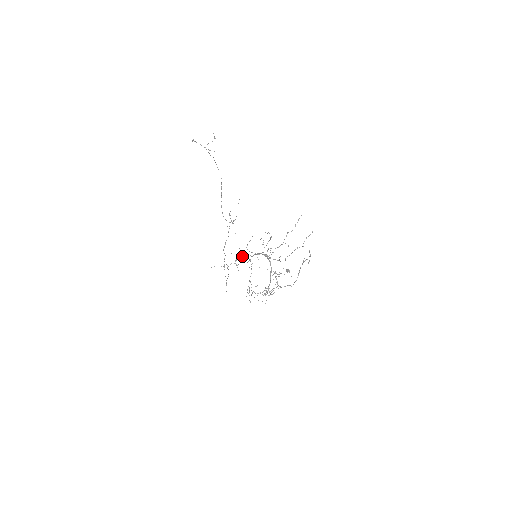
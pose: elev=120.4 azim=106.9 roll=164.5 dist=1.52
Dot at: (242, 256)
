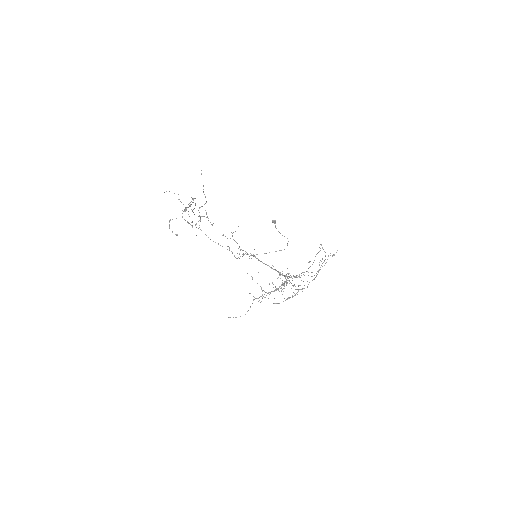
Dot at: occluded
